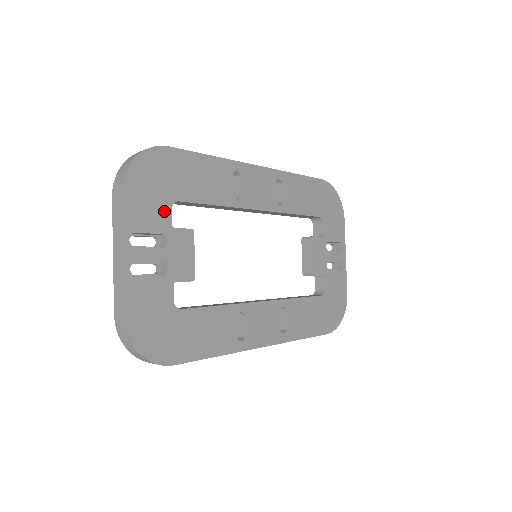
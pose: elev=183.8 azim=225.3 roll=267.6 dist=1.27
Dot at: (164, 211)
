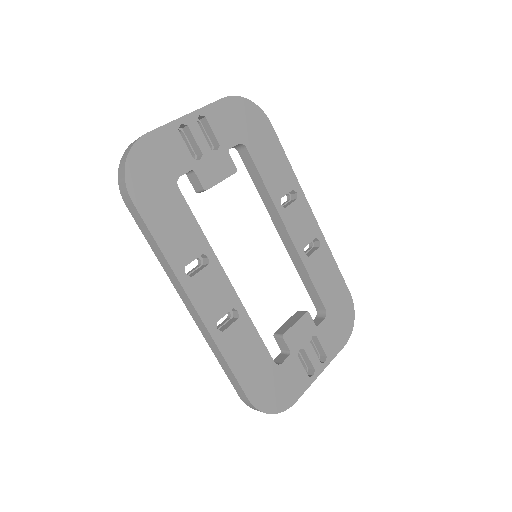
Dot at: (233, 138)
